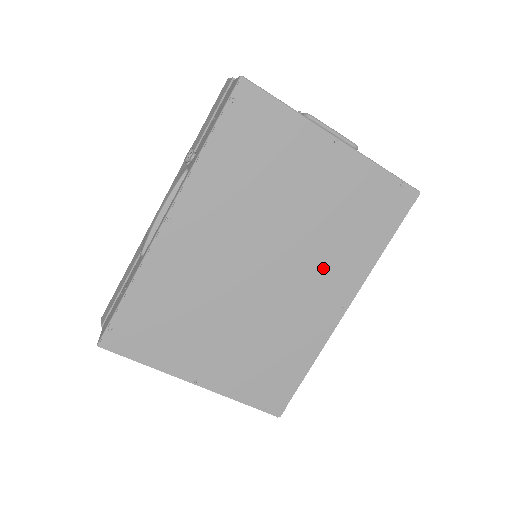
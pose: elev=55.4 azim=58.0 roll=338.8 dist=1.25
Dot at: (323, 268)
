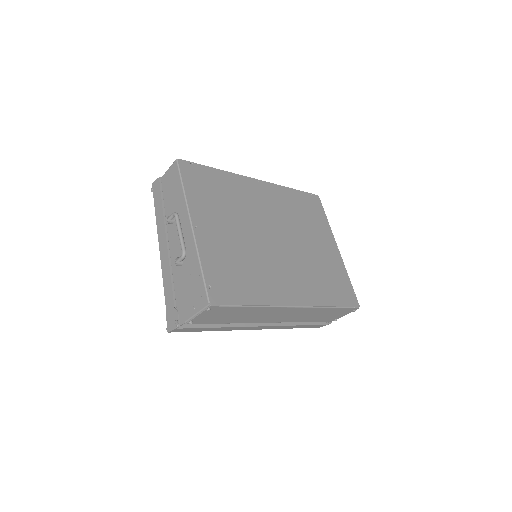
Dot at: (301, 274)
